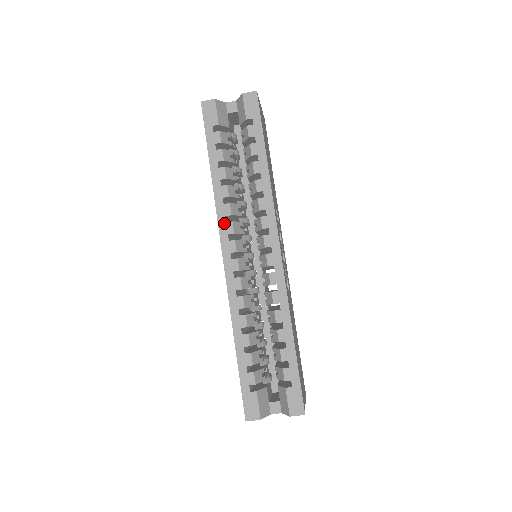
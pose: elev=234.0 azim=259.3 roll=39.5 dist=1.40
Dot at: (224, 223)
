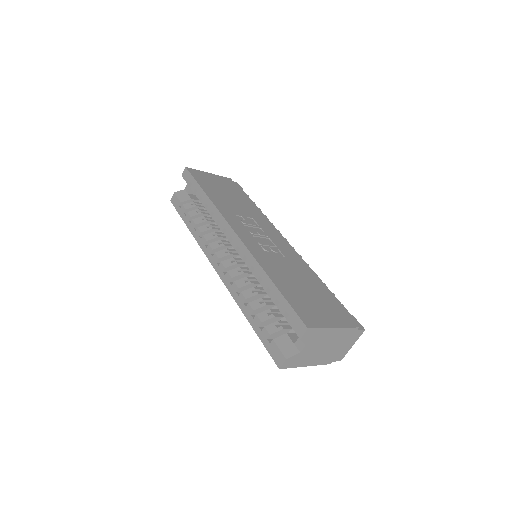
Dot at: (206, 249)
